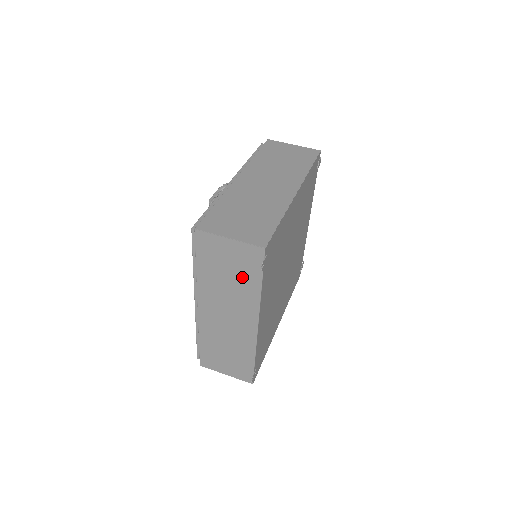
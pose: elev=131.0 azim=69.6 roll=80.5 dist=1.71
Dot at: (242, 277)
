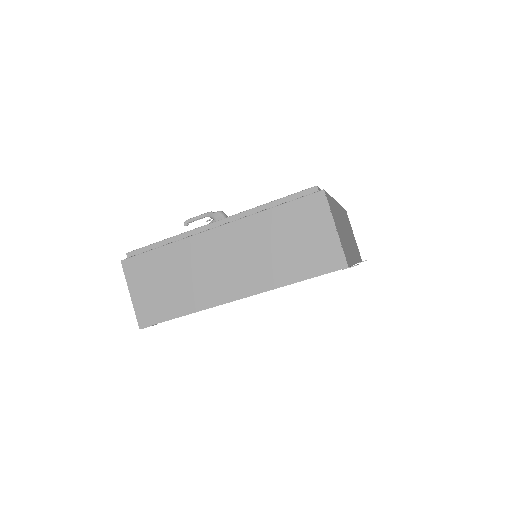
Dot at: occluded
